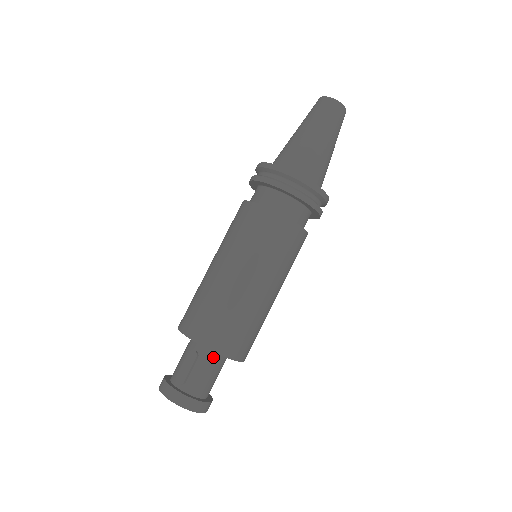
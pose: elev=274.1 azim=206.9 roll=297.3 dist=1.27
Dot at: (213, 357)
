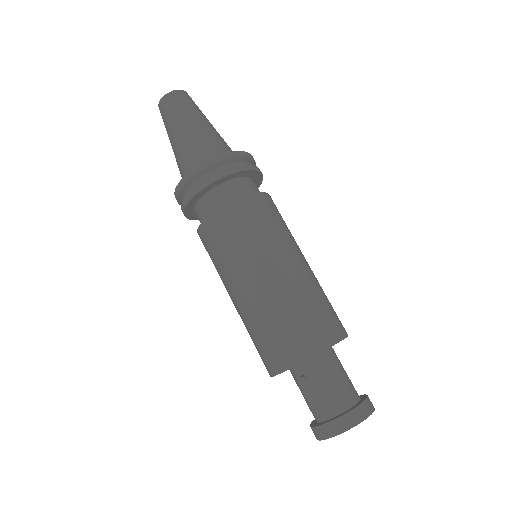
Dot at: (318, 364)
